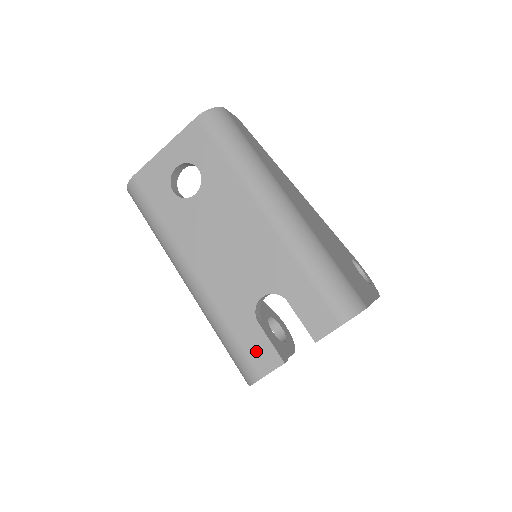
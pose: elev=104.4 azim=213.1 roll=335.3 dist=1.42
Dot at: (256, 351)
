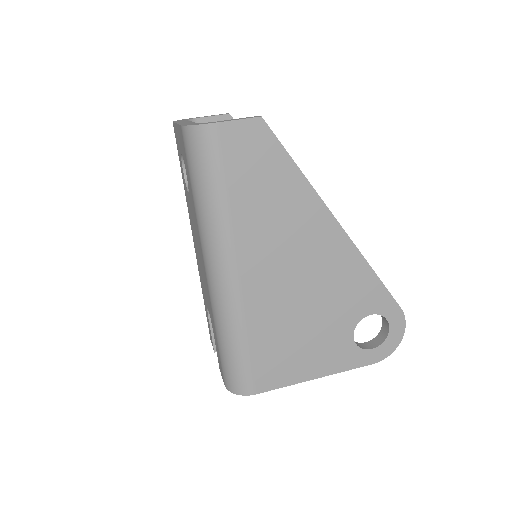
Dot at: occluded
